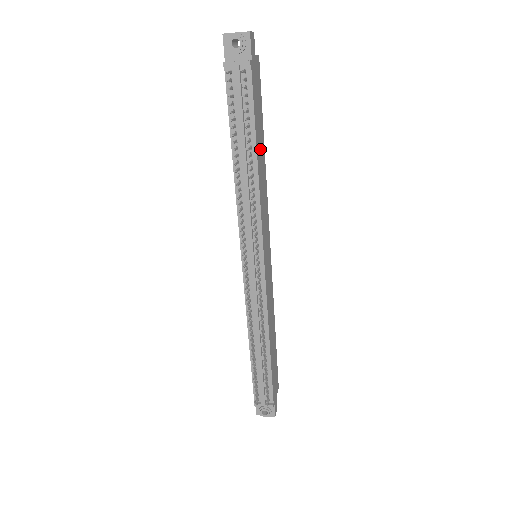
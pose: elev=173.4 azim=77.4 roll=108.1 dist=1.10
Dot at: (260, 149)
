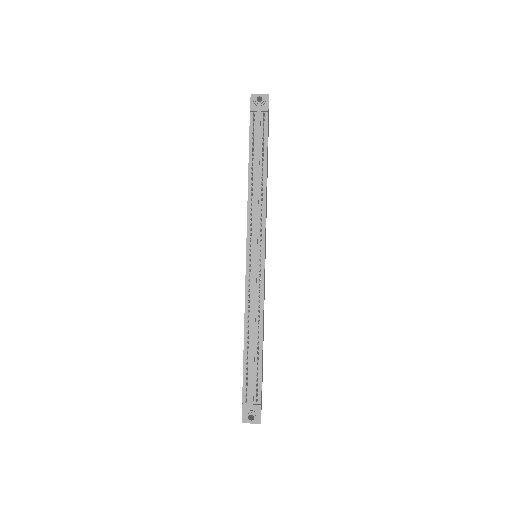
Dot at: occluded
